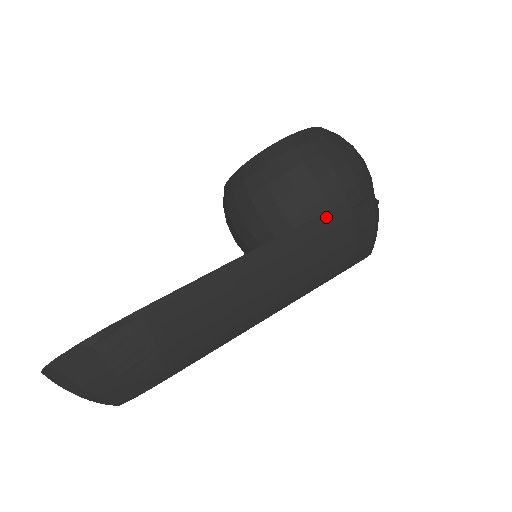
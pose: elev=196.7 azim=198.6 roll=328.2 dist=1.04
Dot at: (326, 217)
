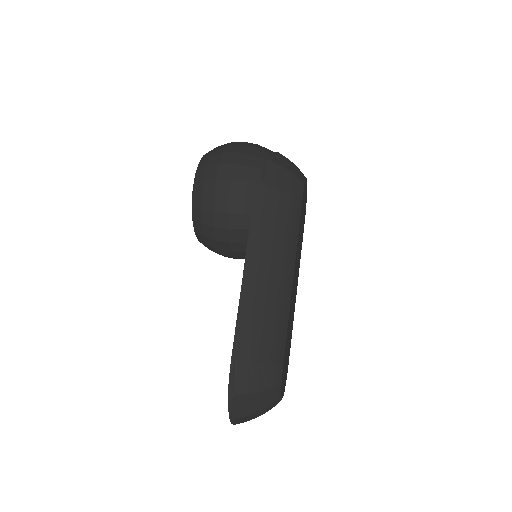
Dot at: (256, 207)
